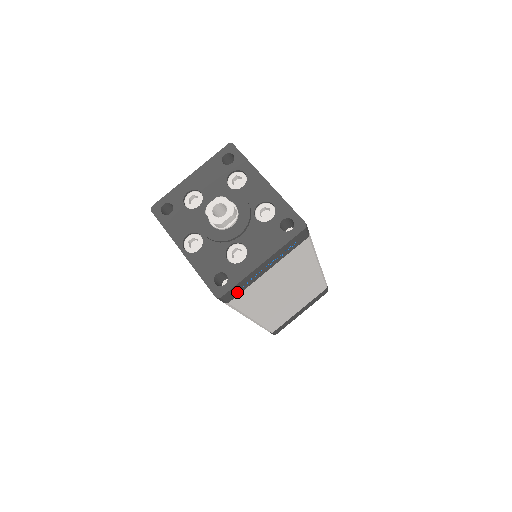
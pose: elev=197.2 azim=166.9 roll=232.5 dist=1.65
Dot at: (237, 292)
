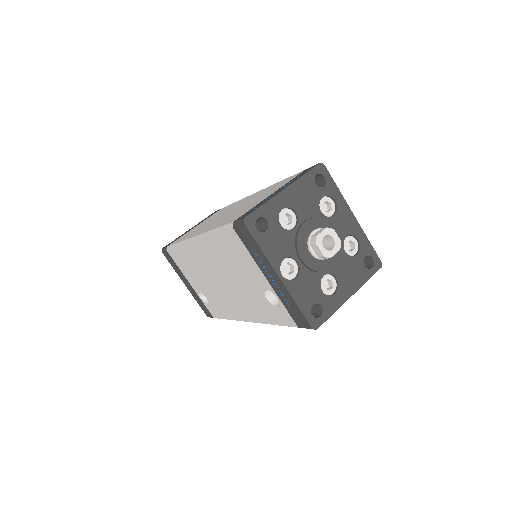
Dot at: occluded
